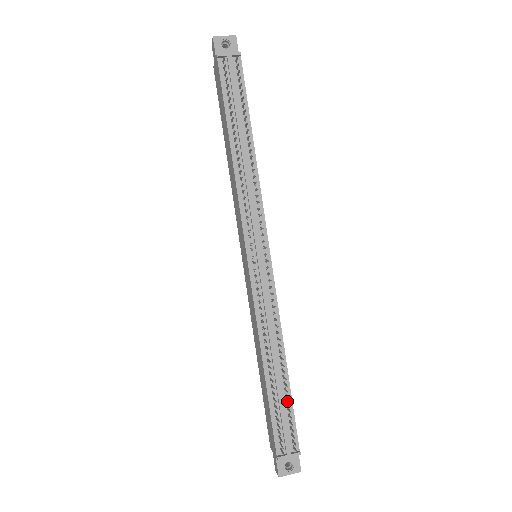
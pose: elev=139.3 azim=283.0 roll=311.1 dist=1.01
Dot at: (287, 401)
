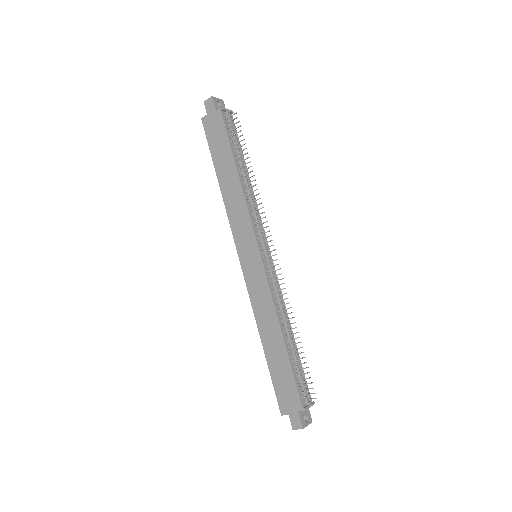
Dot at: (299, 363)
